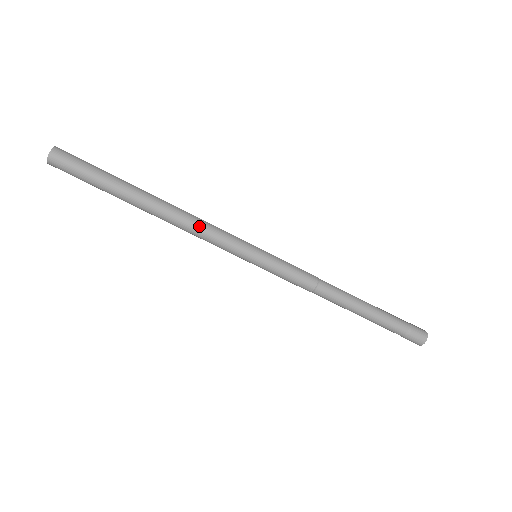
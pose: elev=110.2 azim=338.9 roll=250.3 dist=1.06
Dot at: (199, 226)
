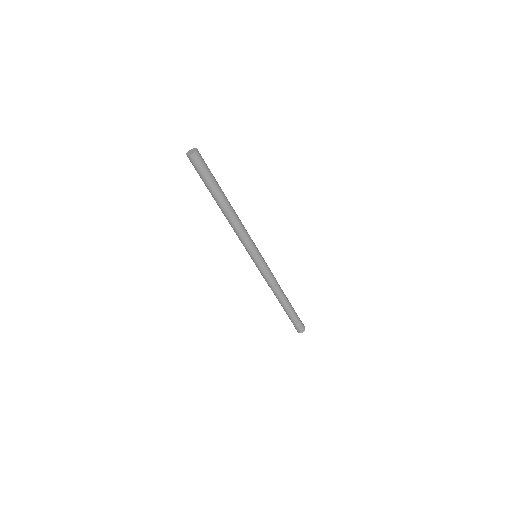
Dot at: occluded
